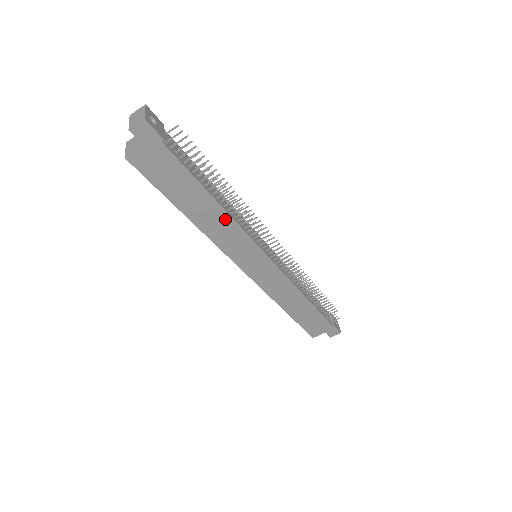
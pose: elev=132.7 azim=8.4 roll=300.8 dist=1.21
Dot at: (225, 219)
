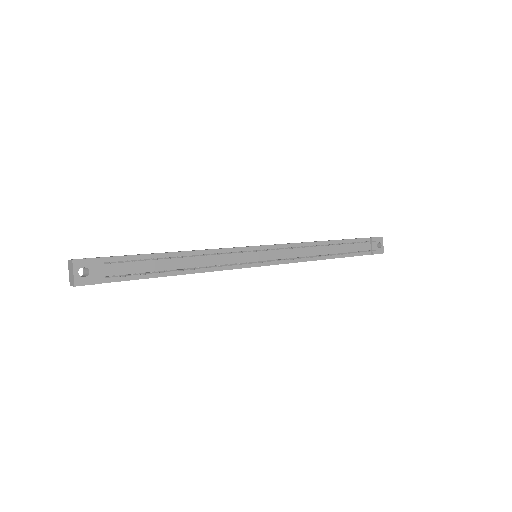
Dot at: (201, 272)
